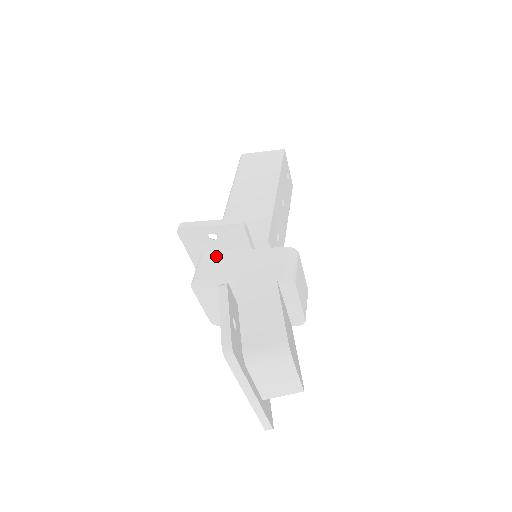
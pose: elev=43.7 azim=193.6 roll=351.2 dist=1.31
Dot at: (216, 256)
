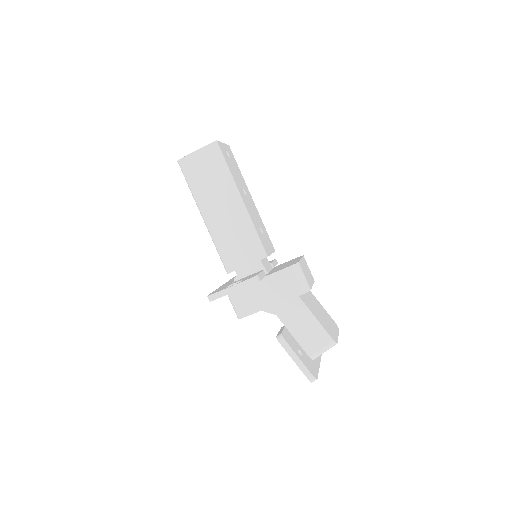
Dot at: (242, 292)
